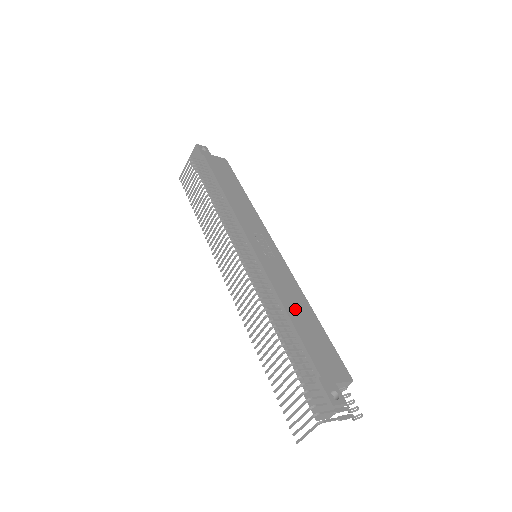
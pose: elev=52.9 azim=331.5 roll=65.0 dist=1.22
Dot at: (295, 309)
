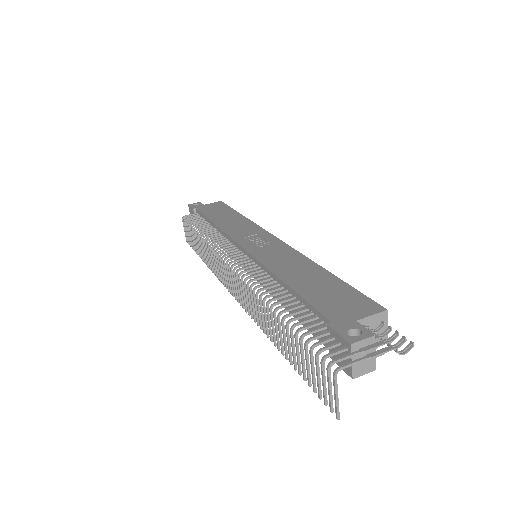
Dot at: (295, 275)
